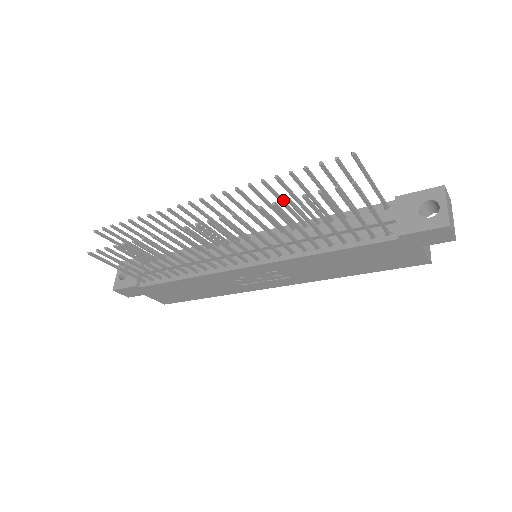
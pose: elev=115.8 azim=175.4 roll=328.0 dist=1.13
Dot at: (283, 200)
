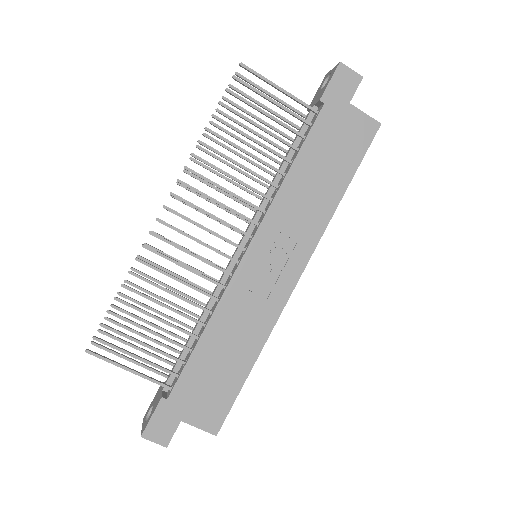
Dot at: (229, 164)
